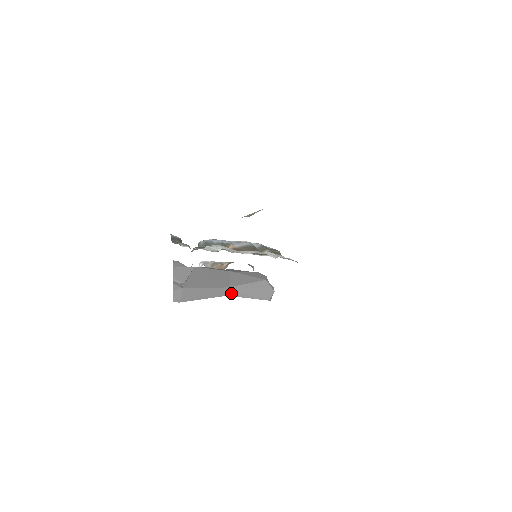
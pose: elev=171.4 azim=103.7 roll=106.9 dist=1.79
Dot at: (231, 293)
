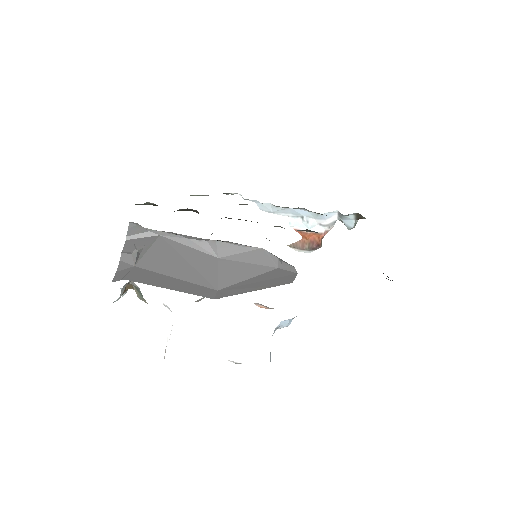
Dot at: (222, 295)
